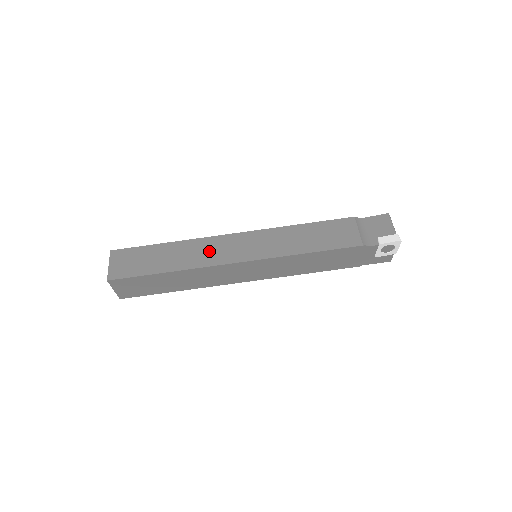
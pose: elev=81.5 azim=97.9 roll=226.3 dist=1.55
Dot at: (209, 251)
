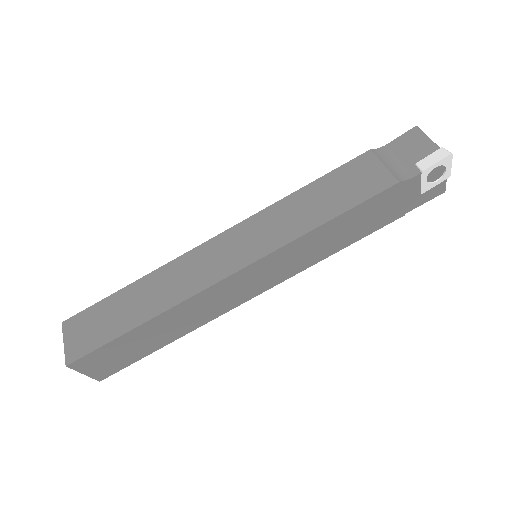
Dot at: (188, 274)
